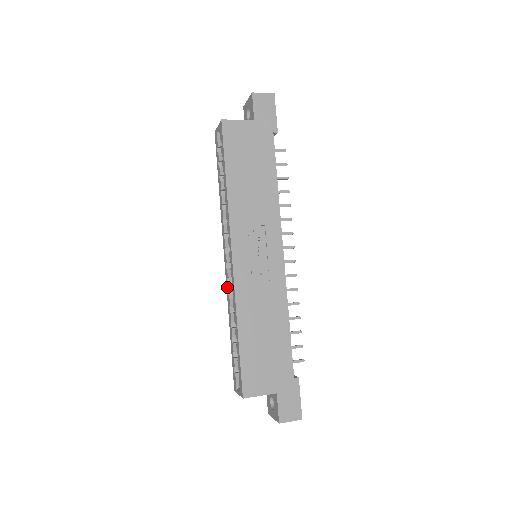
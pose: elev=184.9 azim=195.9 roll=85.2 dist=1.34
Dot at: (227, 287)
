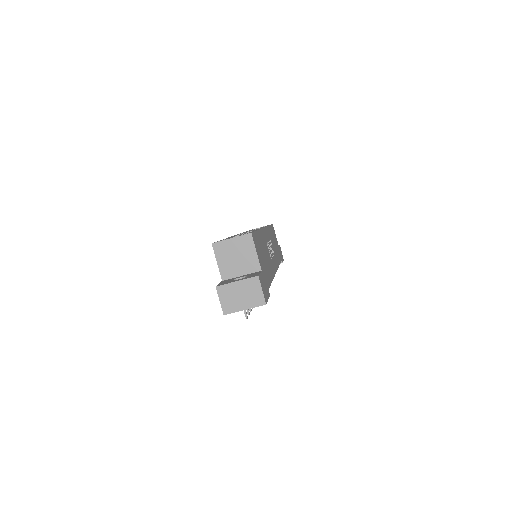
Dot at: occluded
